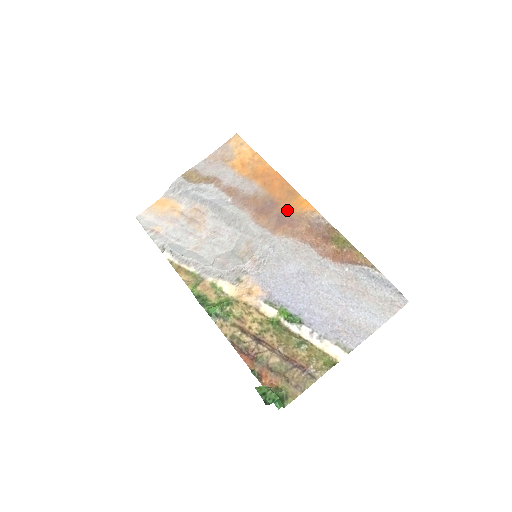
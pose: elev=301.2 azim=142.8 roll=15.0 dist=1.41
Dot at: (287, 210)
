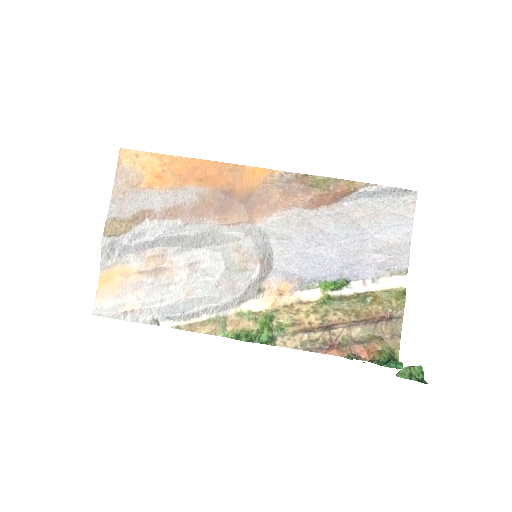
Dot at: (246, 190)
